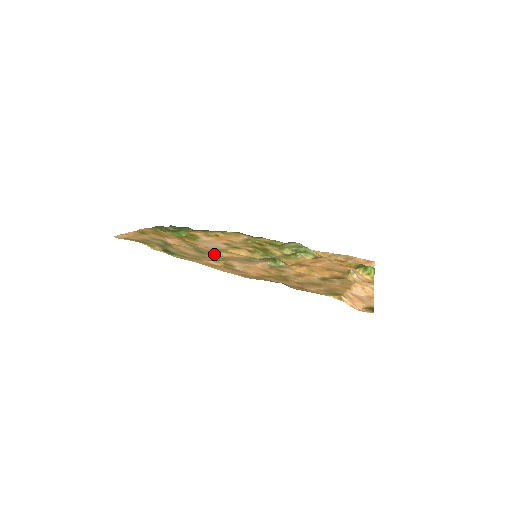
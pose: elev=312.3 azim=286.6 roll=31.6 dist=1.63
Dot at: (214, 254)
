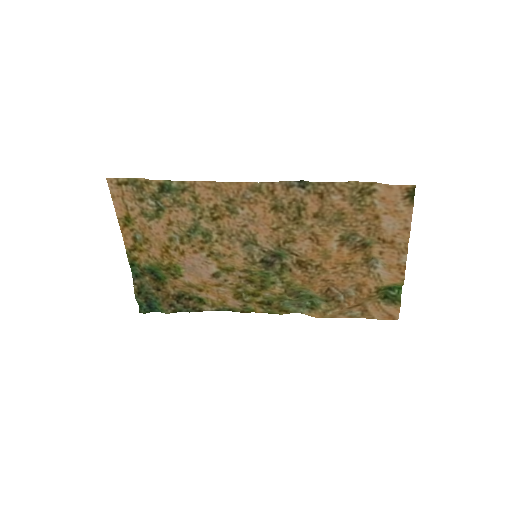
Dot at: (207, 239)
